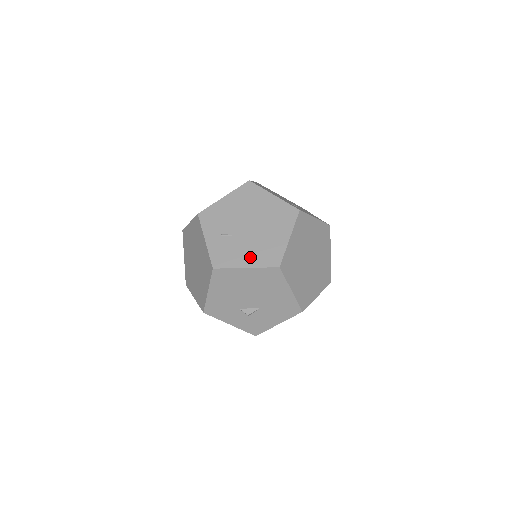
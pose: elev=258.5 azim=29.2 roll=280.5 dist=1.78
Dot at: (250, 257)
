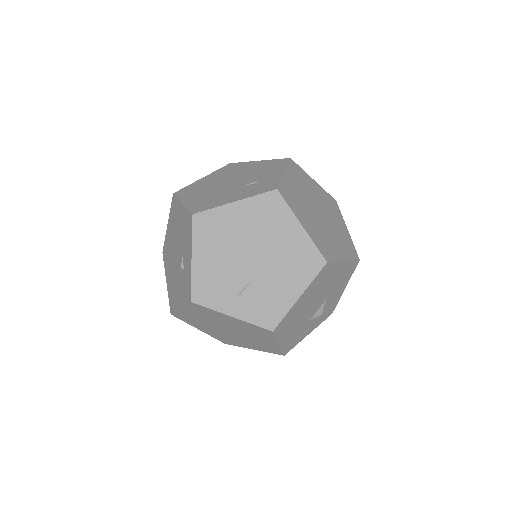
Dot at: (291, 284)
